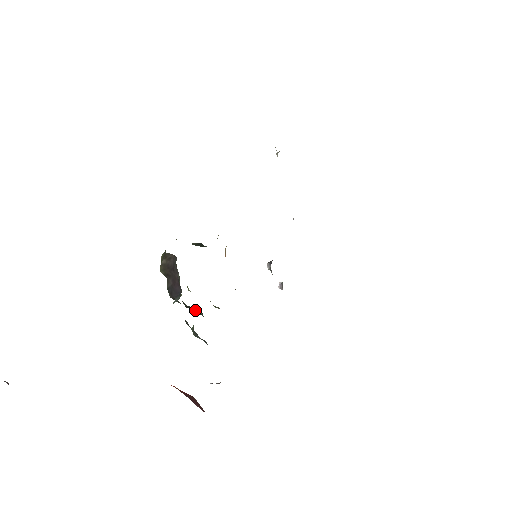
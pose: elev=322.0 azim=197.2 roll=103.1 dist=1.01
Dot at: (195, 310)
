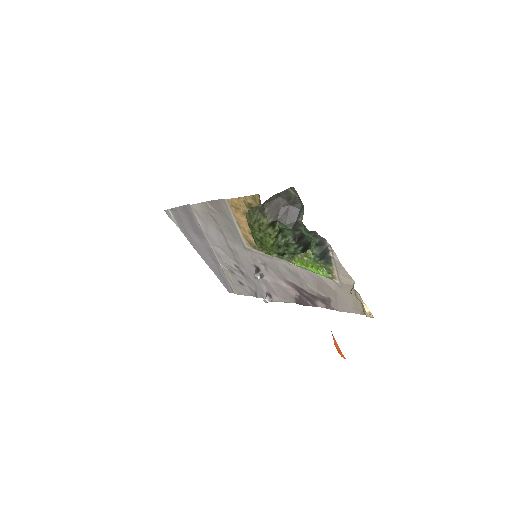
Dot at: (301, 242)
